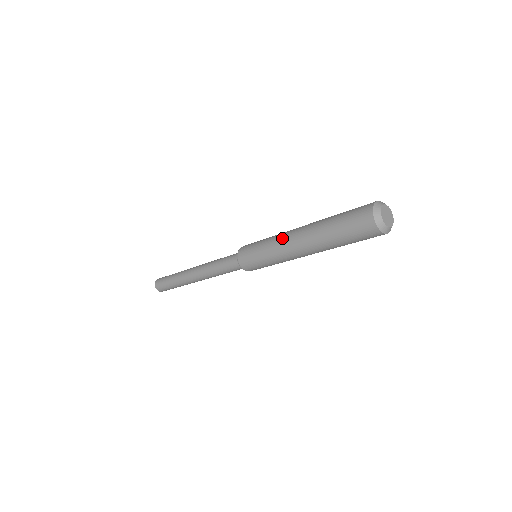
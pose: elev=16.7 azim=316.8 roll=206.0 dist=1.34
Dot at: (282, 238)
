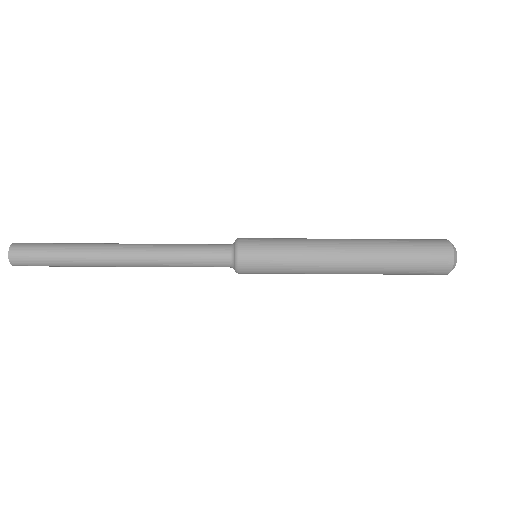
Dot at: (322, 239)
